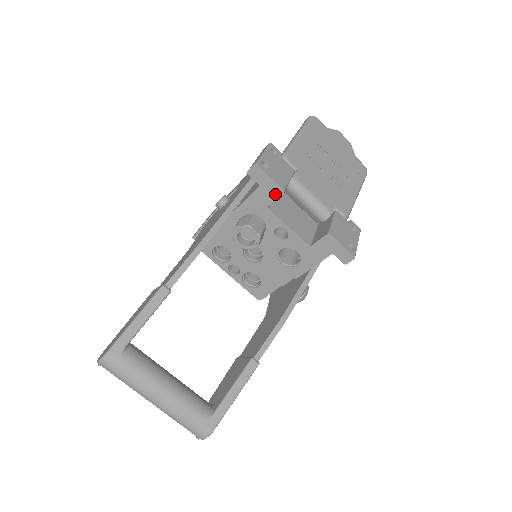
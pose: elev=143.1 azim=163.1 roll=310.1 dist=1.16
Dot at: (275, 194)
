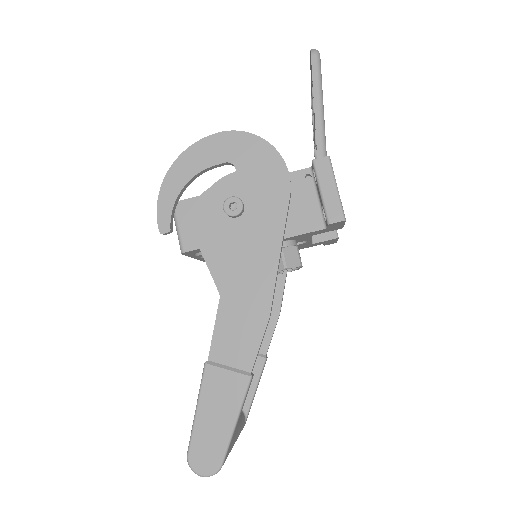
Dot at: (332, 230)
